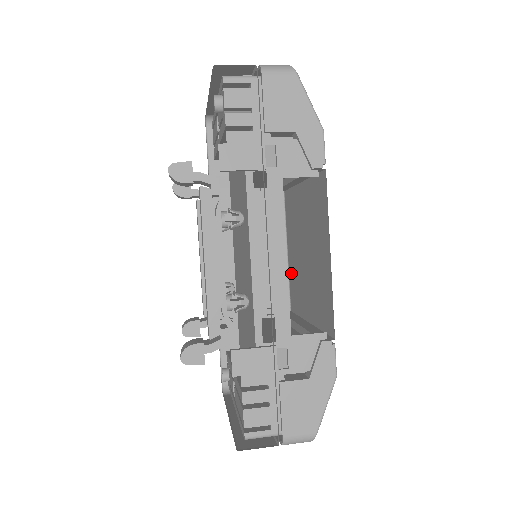
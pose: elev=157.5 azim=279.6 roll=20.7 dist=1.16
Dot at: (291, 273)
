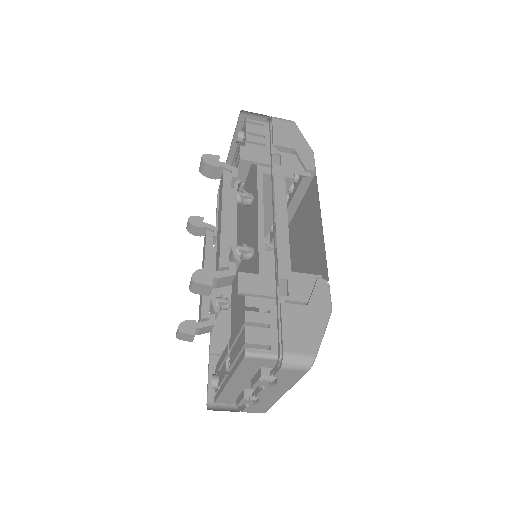
Dot at: occluded
